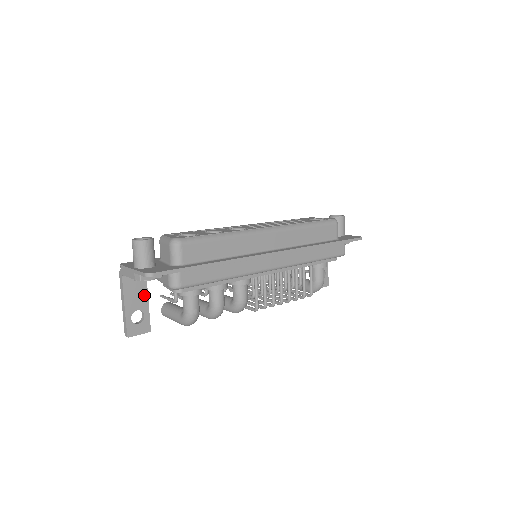
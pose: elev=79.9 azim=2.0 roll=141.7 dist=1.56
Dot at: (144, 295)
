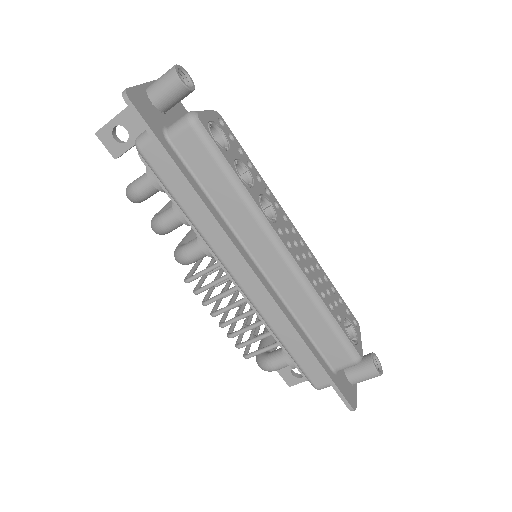
Dot at: occluded
